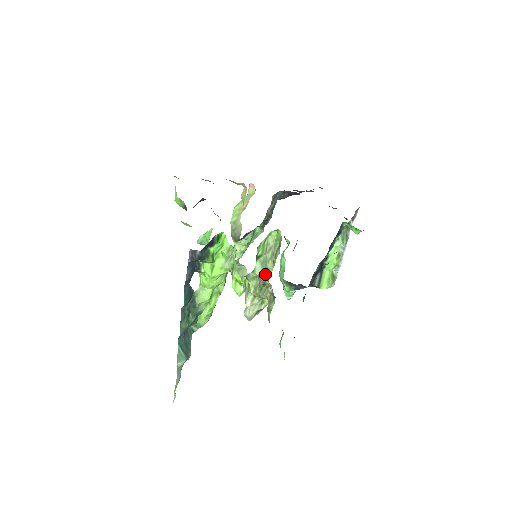
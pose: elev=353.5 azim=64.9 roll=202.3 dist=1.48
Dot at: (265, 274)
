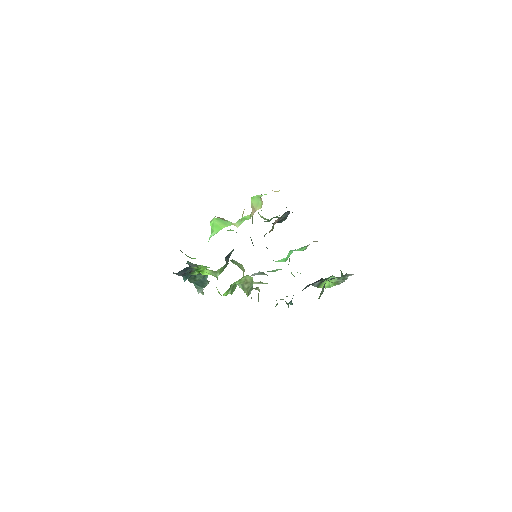
Dot at: occluded
